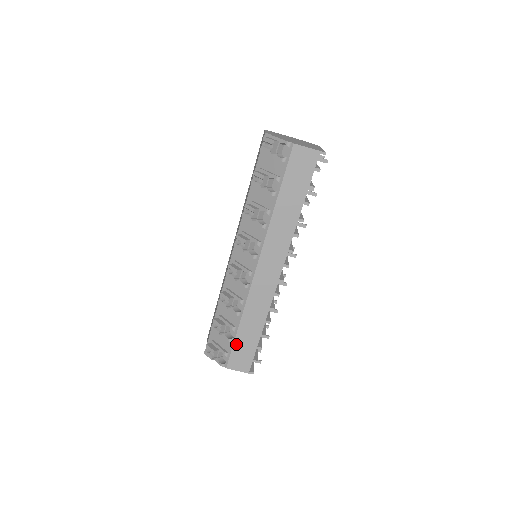
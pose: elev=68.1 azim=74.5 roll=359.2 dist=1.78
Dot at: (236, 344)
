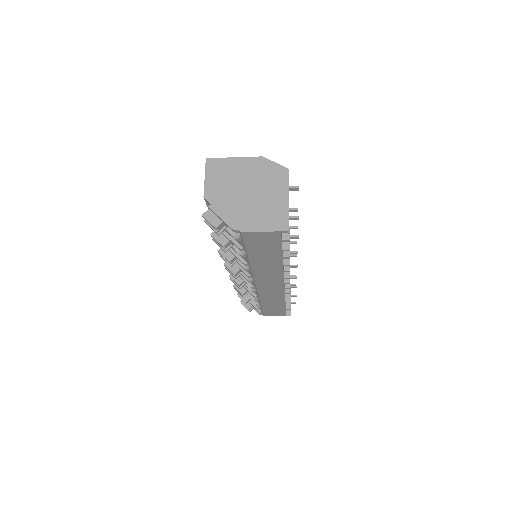
Dot at: (265, 310)
